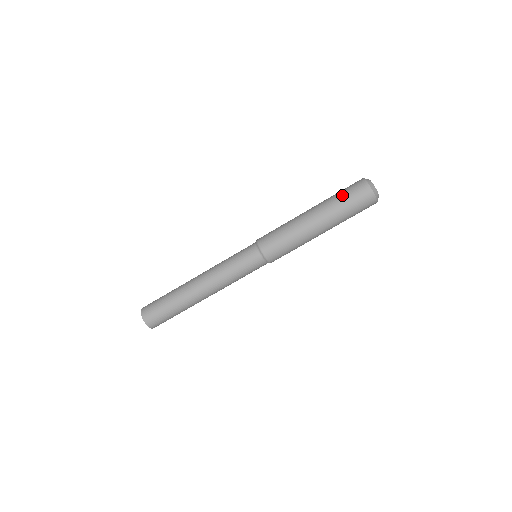
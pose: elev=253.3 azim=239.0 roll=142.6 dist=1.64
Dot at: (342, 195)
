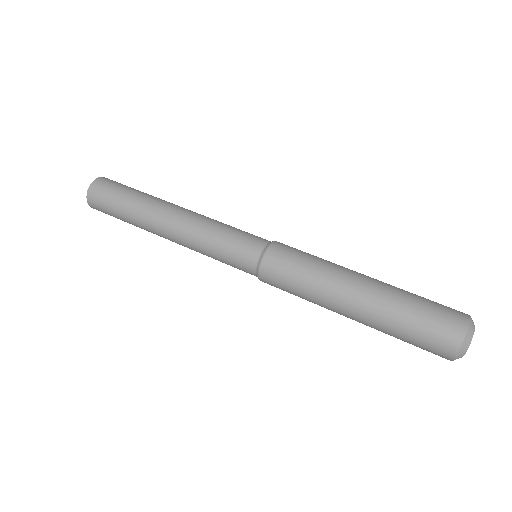
Dot at: (423, 298)
